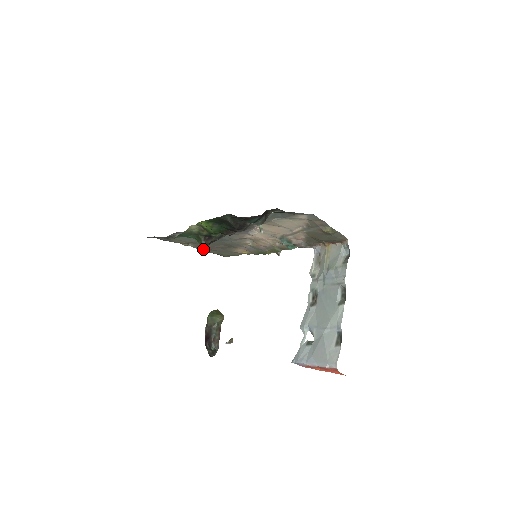
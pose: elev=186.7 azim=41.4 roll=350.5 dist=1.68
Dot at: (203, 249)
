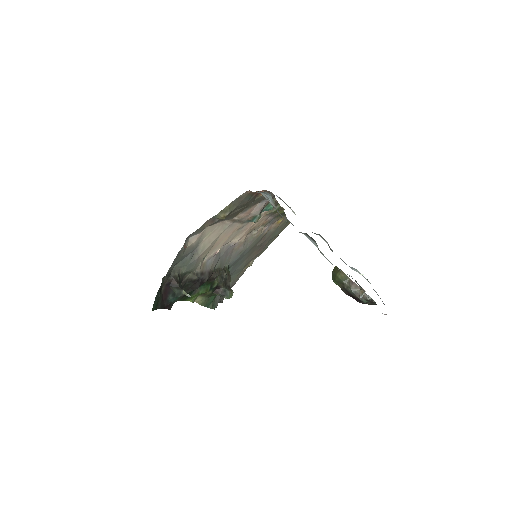
Dot at: (227, 298)
